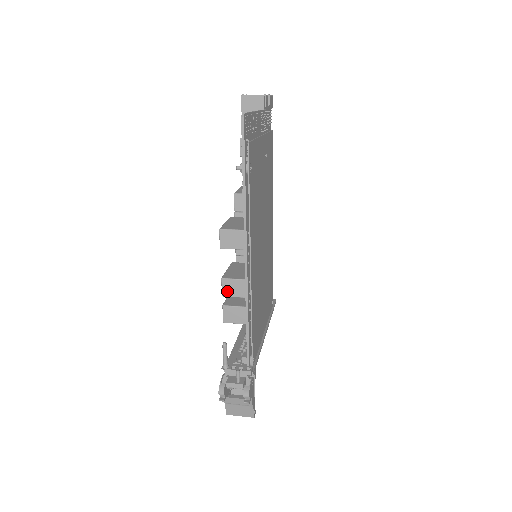
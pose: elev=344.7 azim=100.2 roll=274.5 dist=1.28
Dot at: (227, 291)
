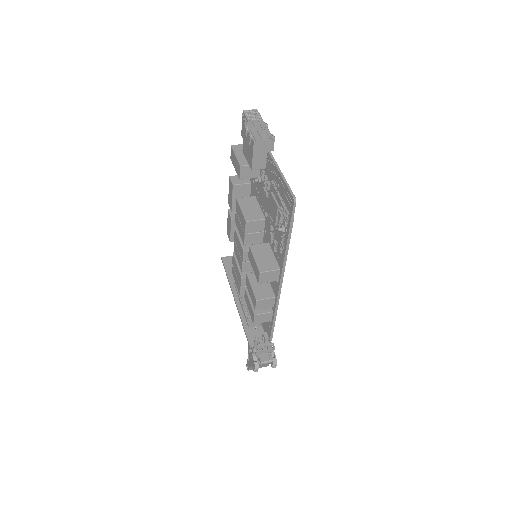
Dot at: (260, 307)
